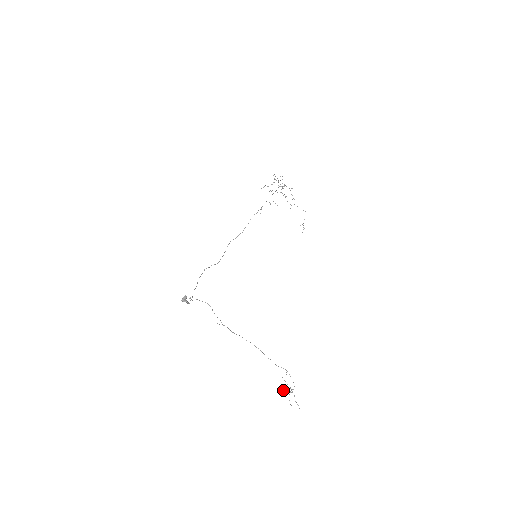
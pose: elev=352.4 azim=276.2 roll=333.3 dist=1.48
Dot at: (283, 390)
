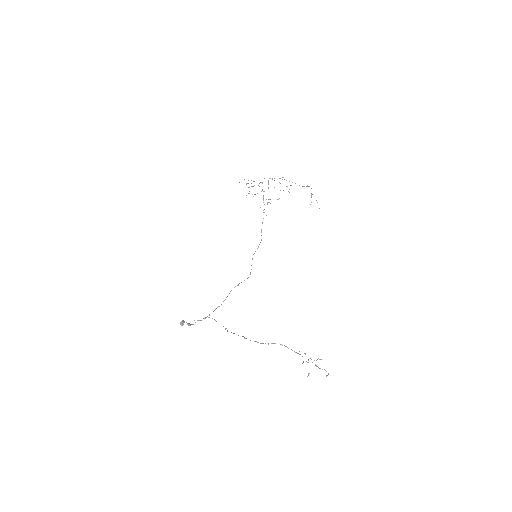
Dot at: (302, 363)
